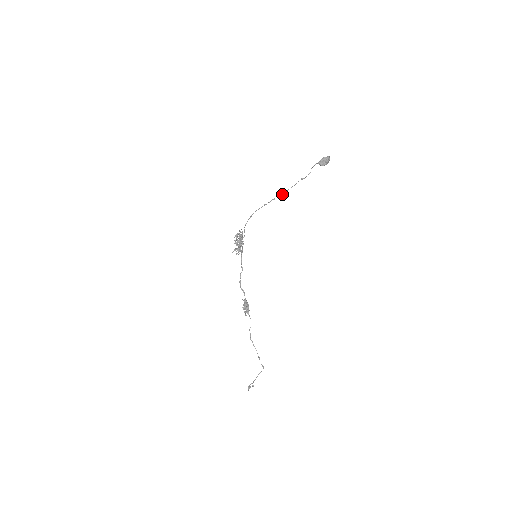
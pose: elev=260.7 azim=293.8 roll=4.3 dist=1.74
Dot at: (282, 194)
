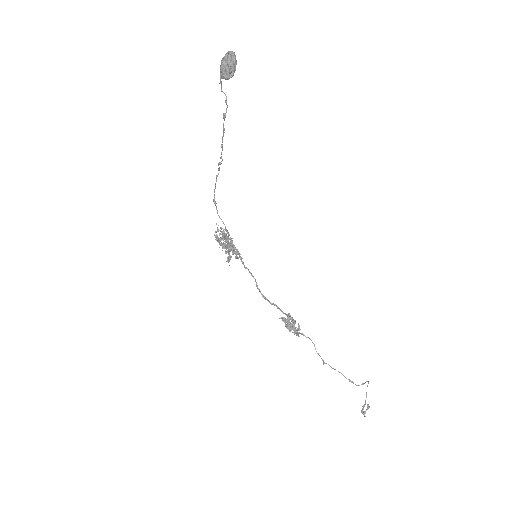
Dot at: (221, 153)
